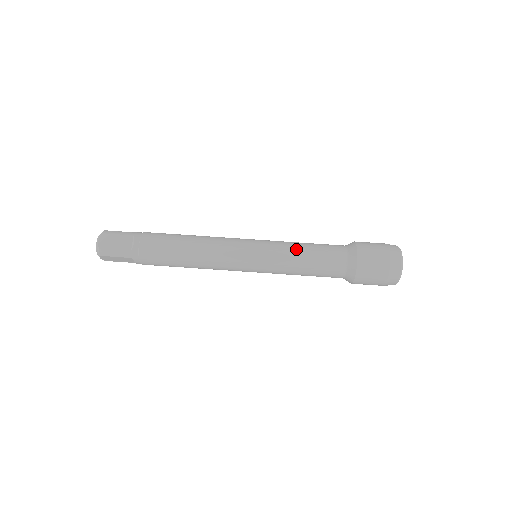
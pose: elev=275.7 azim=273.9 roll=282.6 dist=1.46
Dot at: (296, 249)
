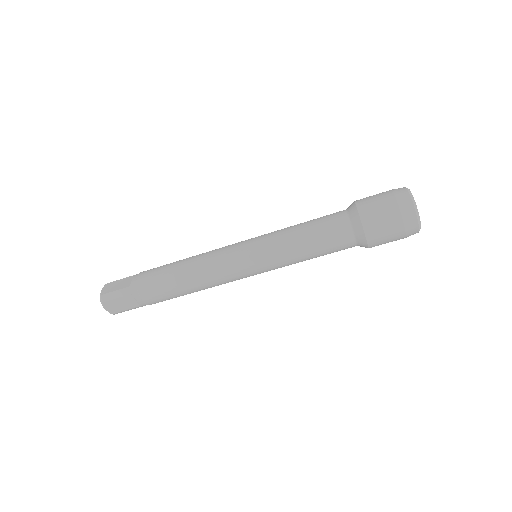
Dot at: (296, 251)
